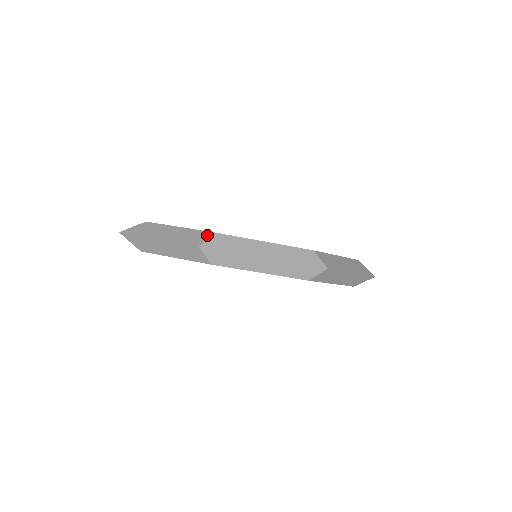
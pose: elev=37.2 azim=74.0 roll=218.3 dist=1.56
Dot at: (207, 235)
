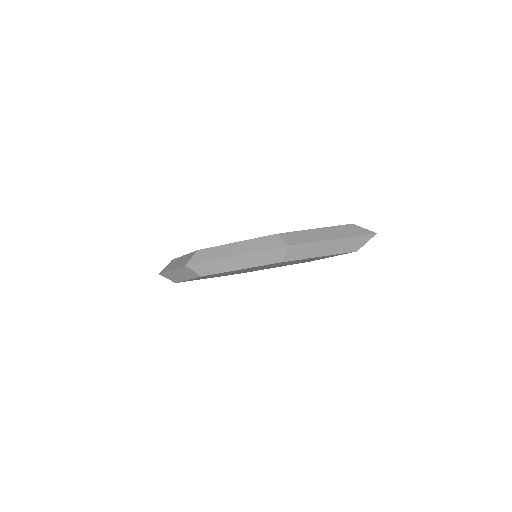
Dot at: (192, 255)
